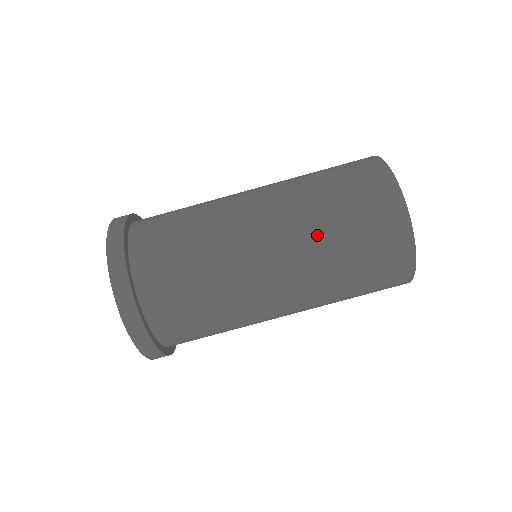
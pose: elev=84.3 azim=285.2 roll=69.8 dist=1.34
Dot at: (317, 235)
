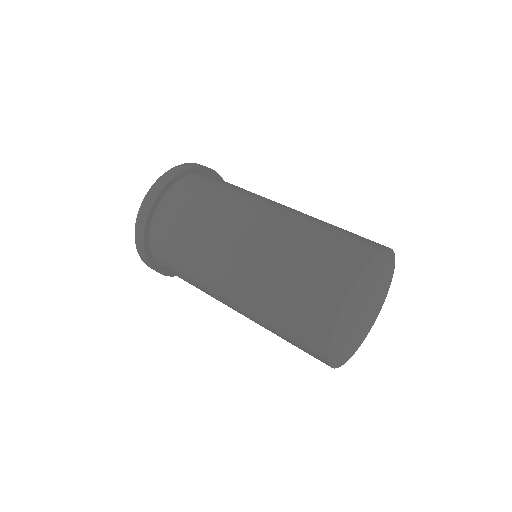
Dot at: (321, 220)
